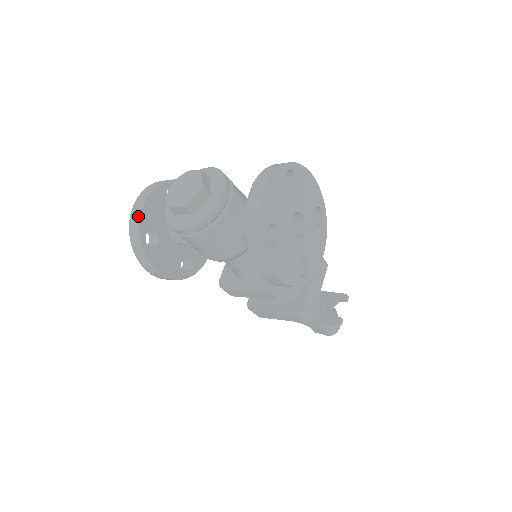
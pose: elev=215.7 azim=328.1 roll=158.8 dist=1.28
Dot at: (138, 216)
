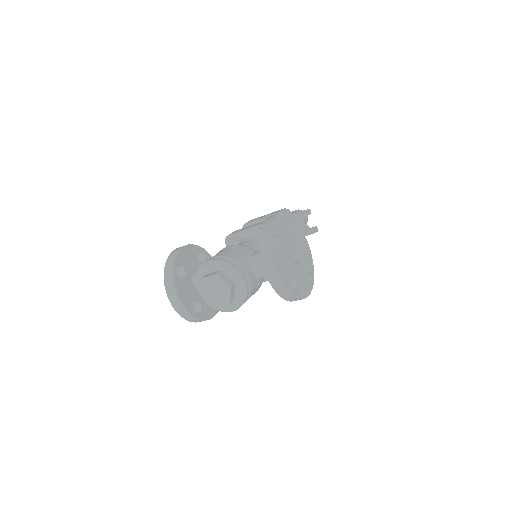
Dot at: (183, 309)
